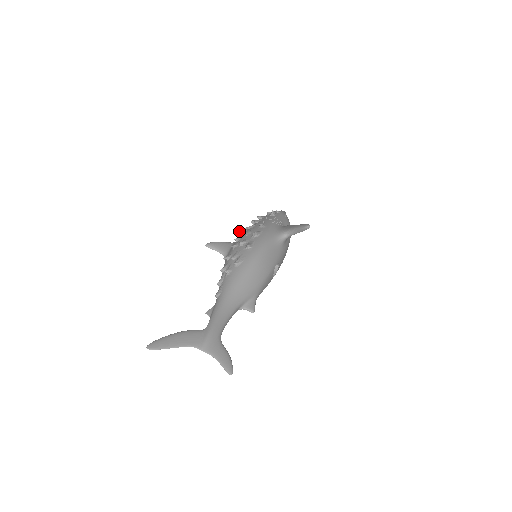
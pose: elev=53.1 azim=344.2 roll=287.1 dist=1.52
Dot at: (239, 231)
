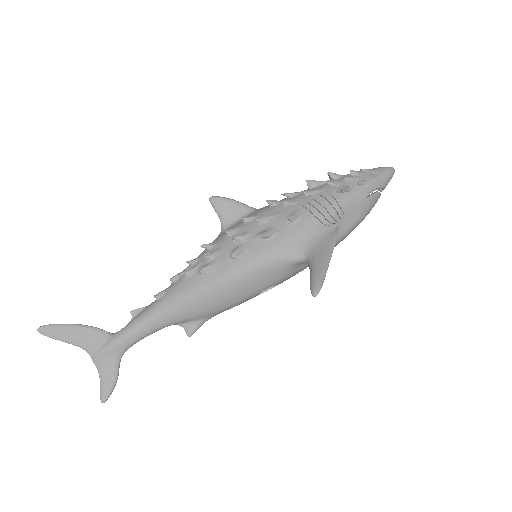
Dot at: (266, 200)
